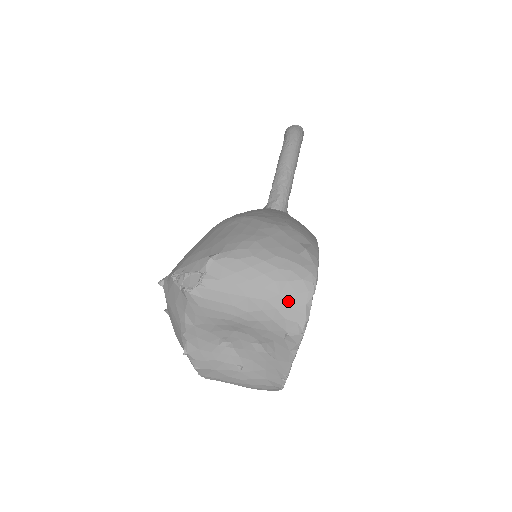
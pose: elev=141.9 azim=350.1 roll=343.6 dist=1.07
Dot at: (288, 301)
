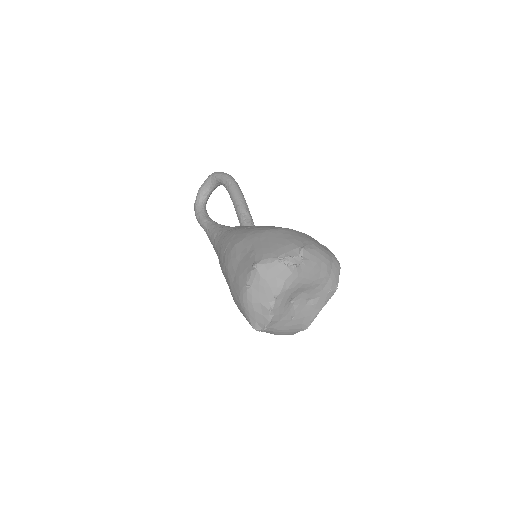
Dot at: (334, 272)
